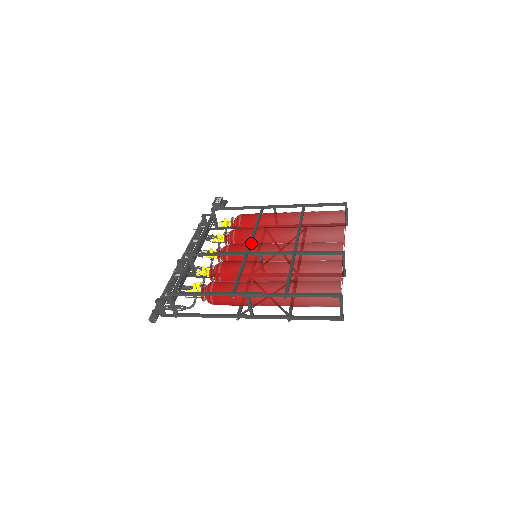
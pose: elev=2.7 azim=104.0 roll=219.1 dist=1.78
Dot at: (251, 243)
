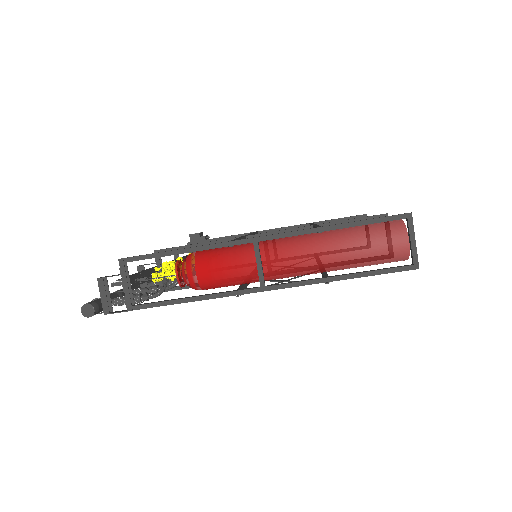
Dot at: occluded
